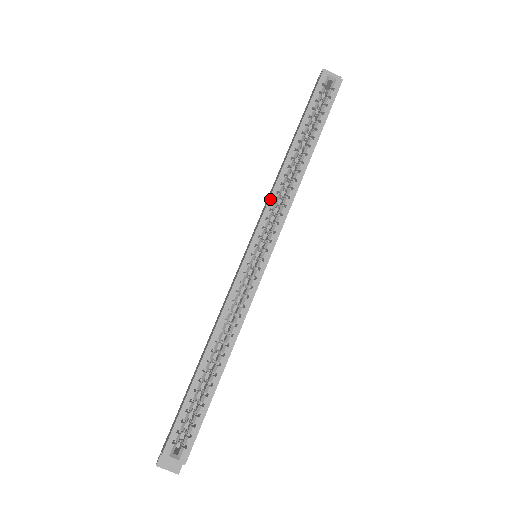
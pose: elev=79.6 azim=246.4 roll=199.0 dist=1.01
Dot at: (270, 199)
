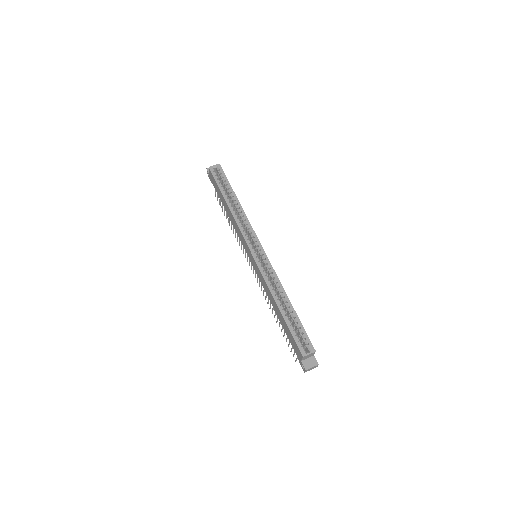
Dot at: (239, 227)
